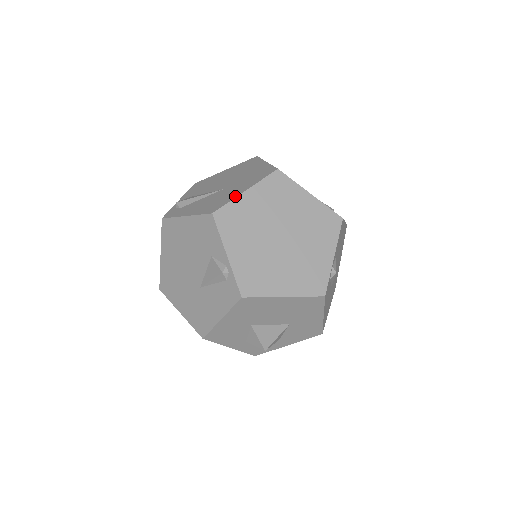
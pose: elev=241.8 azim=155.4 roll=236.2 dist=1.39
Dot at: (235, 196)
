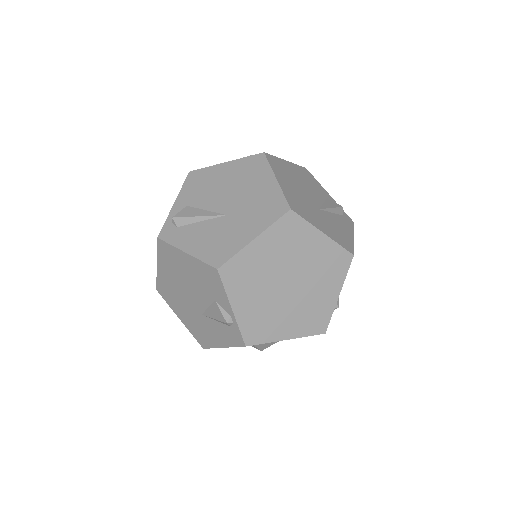
Dot at: (242, 245)
